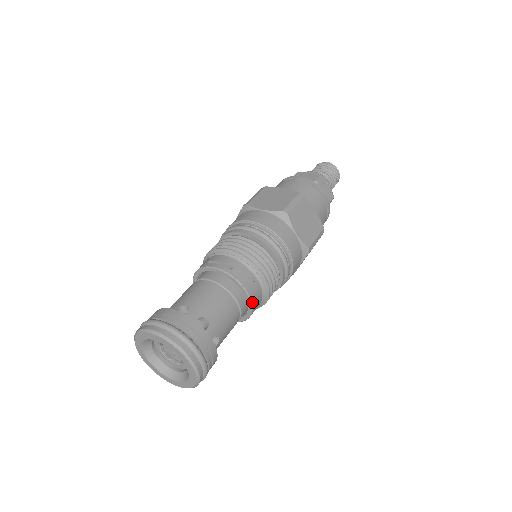
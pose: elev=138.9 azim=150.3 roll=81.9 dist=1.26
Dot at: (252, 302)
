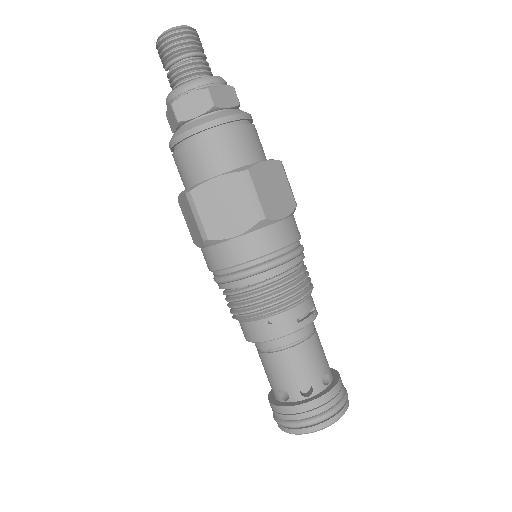
Dot at: occluded
